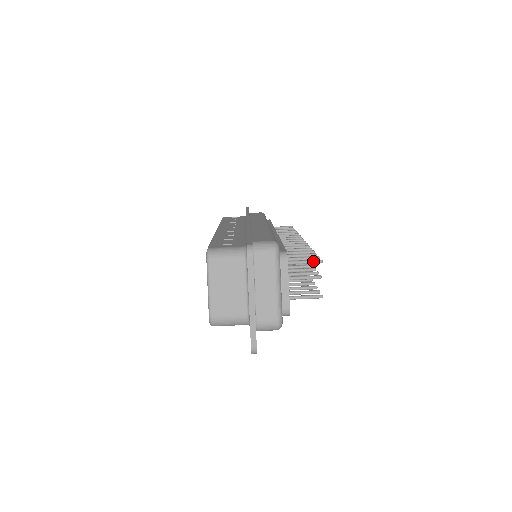
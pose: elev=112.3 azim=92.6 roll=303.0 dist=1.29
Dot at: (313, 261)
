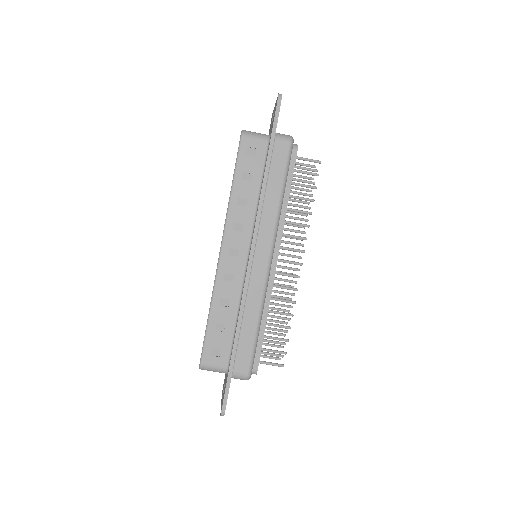
Dot at: occluded
